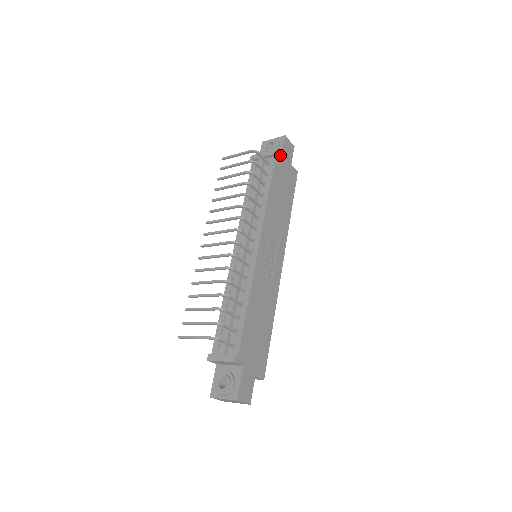
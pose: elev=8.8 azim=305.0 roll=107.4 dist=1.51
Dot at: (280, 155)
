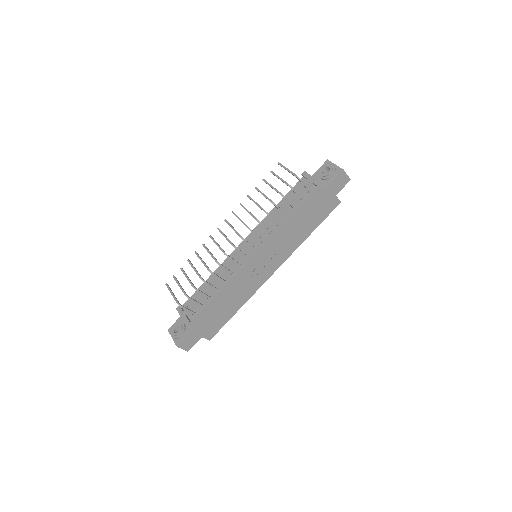
Dot at: (326, 186)
